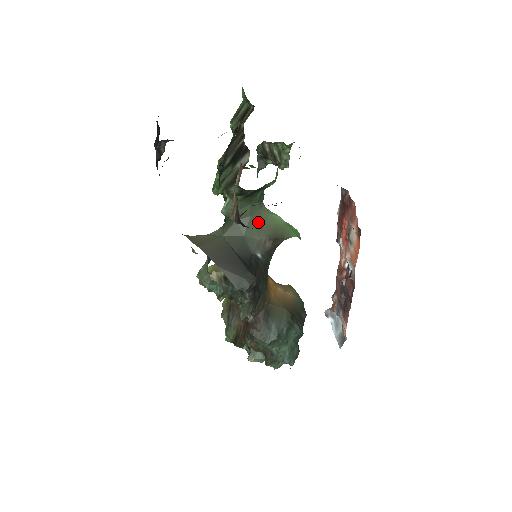
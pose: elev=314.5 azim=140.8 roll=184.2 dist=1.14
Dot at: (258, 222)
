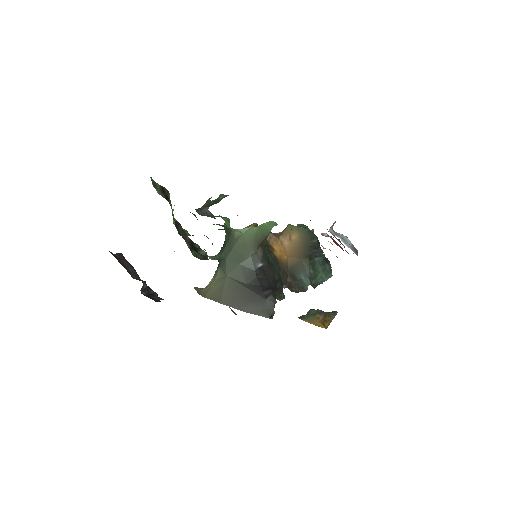
Dot at: (240, 247)
